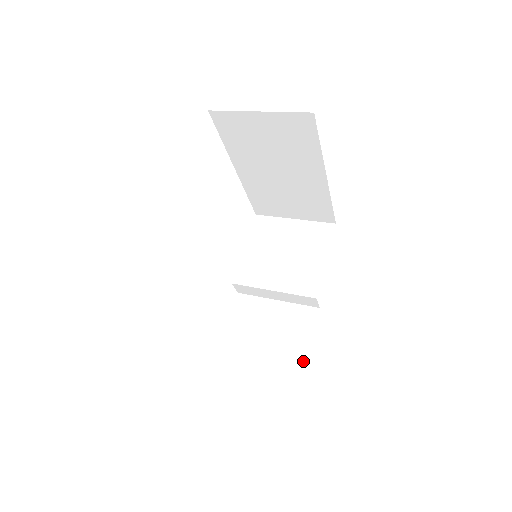
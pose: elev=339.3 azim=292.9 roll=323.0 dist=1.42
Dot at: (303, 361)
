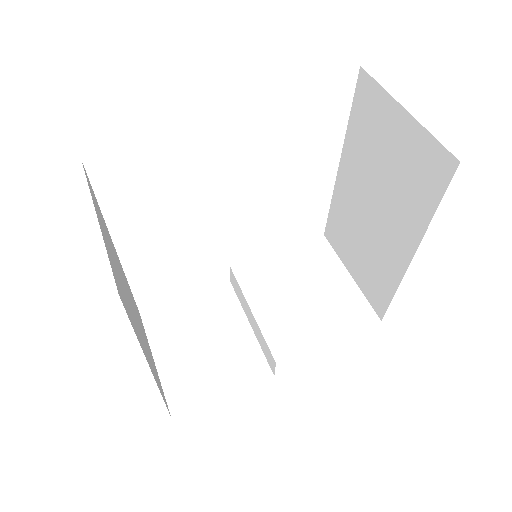
Dot at: (200, 401)
